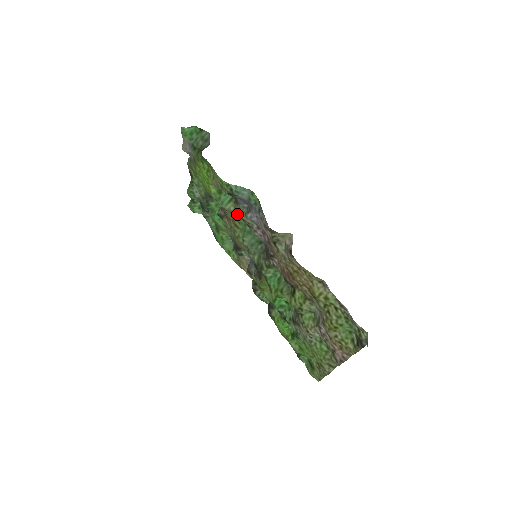
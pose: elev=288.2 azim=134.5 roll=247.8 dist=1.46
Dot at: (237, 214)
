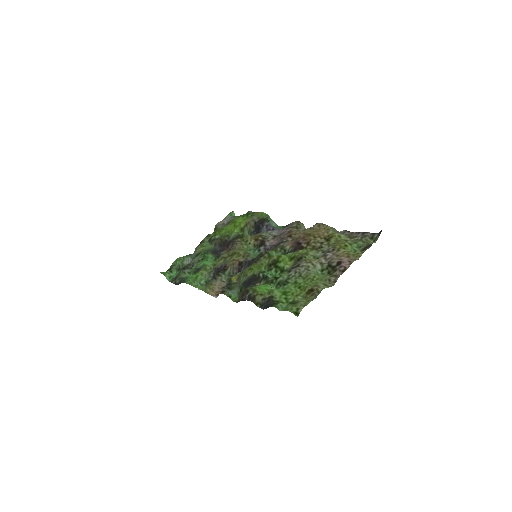
Dot at: (252, 239)
